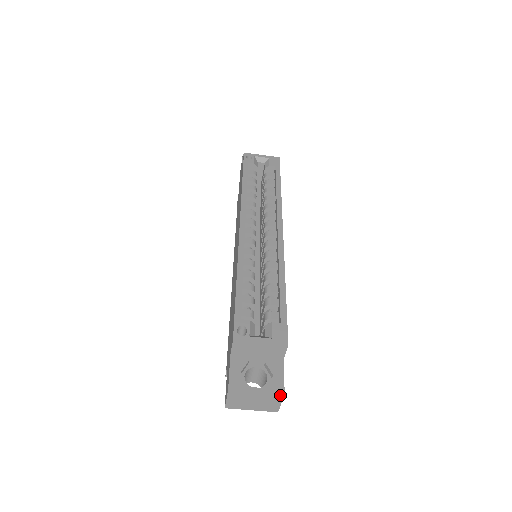
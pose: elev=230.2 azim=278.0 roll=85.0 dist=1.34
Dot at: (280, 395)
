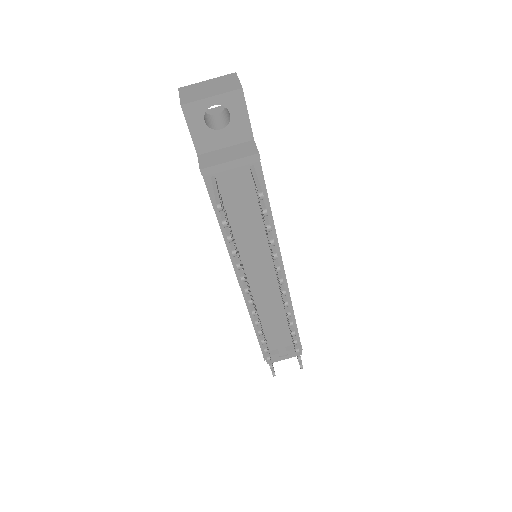
Dot at: (232, 74)
